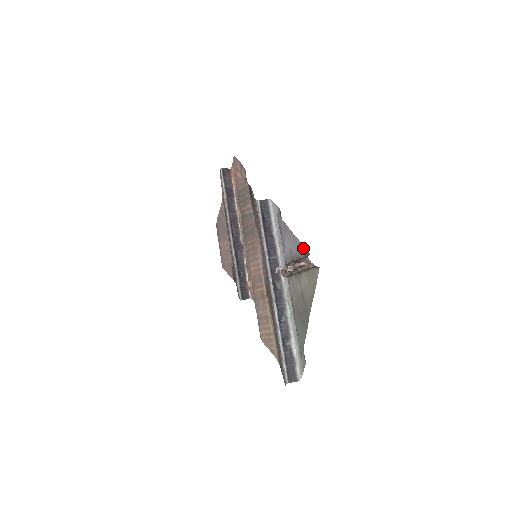
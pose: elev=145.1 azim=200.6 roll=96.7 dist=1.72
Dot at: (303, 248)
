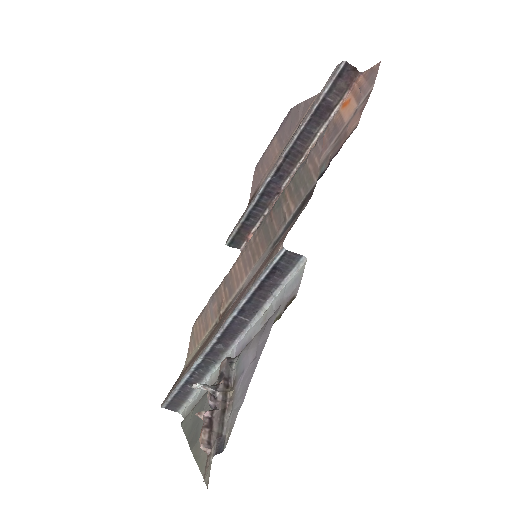
Dot at: (233, 423)
